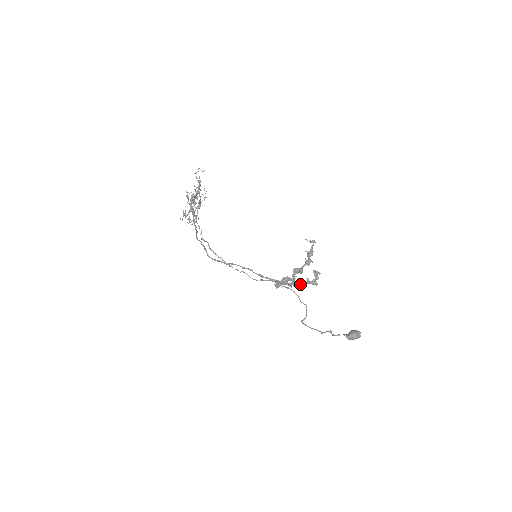
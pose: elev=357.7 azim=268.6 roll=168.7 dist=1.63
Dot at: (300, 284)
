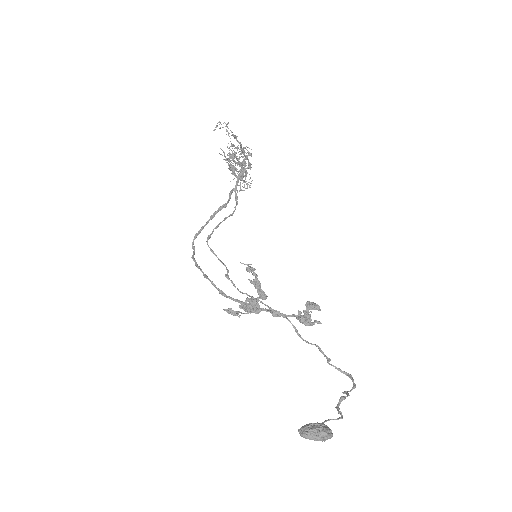
Dot at: (286, 316)
